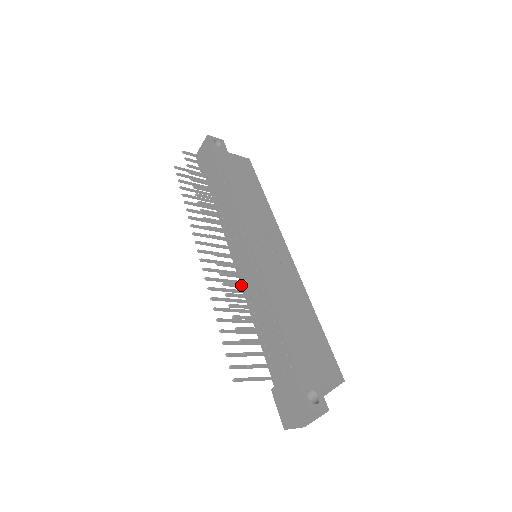
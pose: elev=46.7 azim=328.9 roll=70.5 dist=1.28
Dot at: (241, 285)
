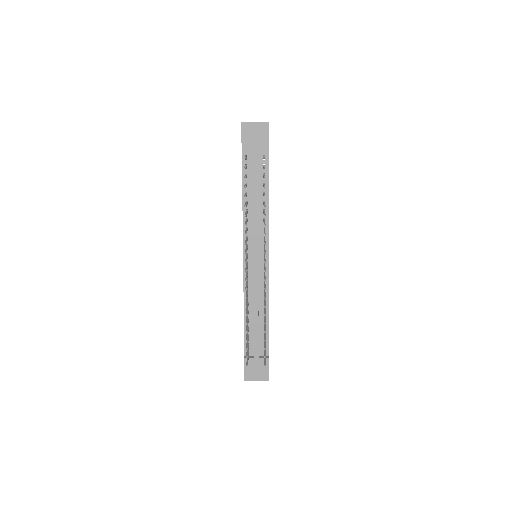
Dot at: occluded
